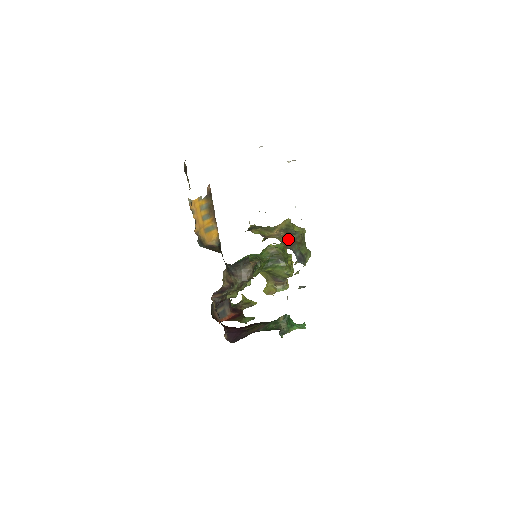
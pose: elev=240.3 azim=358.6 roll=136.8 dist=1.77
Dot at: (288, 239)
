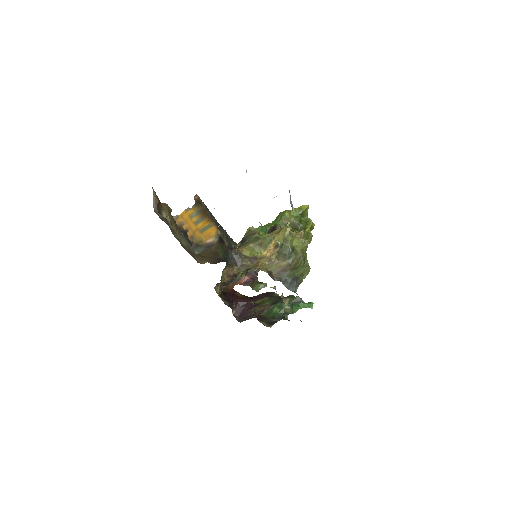
Dot at: (279, 266)
